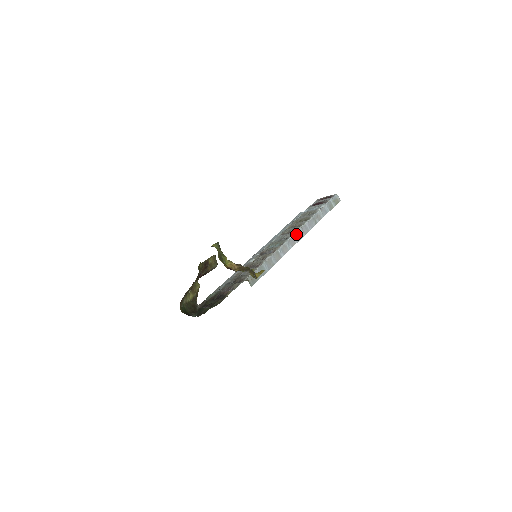
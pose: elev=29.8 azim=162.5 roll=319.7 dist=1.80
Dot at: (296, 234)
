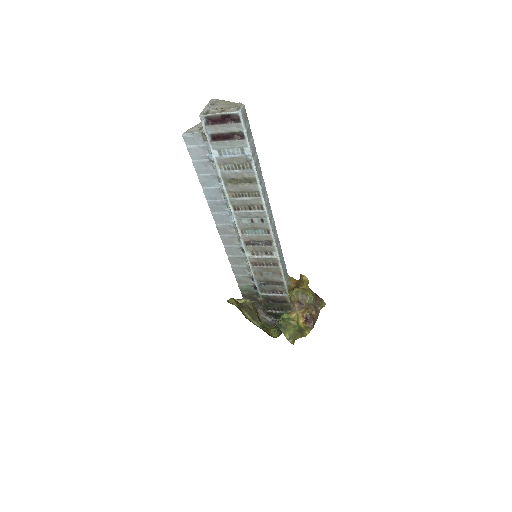
Dot at: (268, 210)
